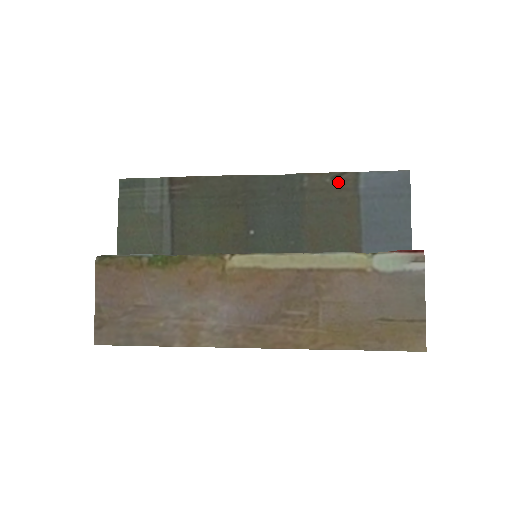
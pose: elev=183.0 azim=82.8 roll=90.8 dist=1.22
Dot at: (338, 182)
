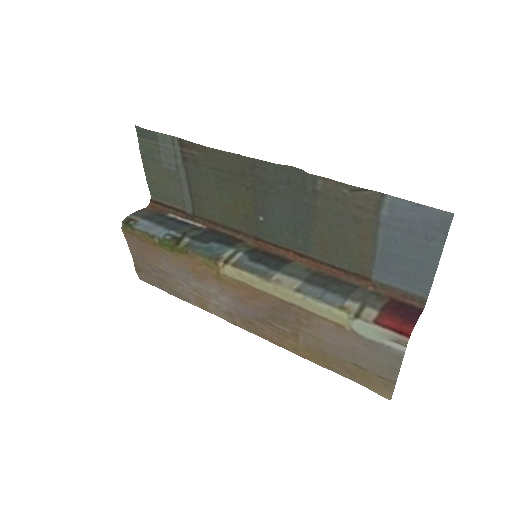
Dot at: (357, 197)
